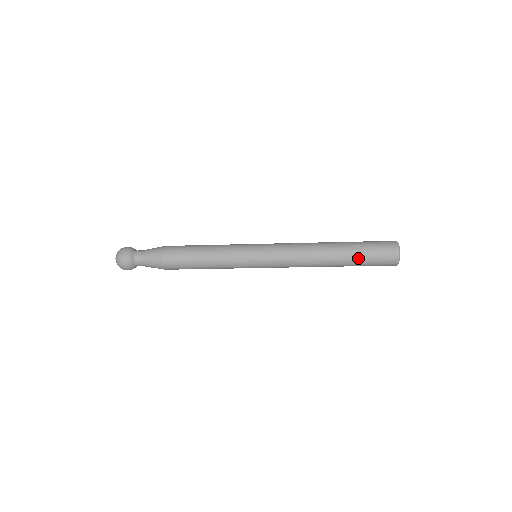
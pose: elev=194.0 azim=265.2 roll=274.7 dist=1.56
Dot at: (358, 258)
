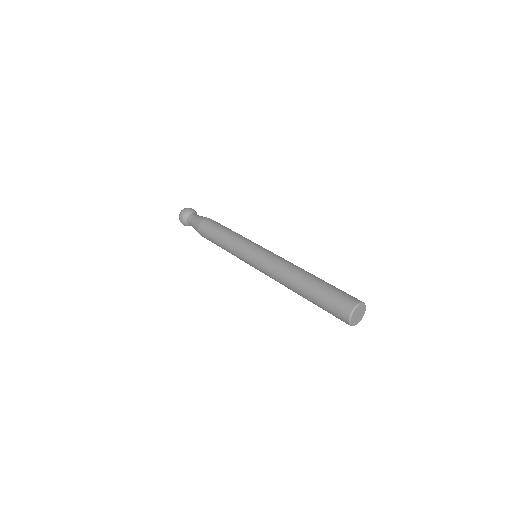
Dot at: occluded
